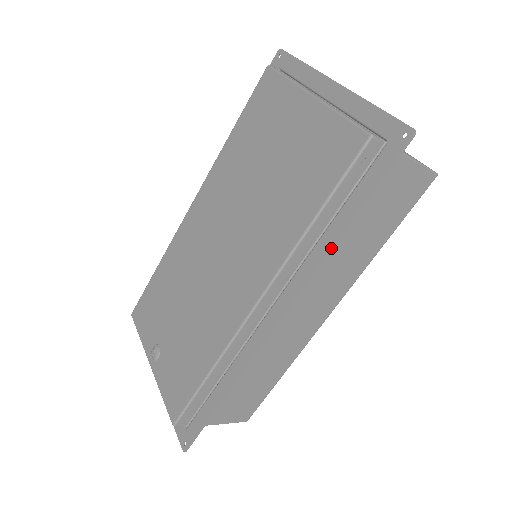
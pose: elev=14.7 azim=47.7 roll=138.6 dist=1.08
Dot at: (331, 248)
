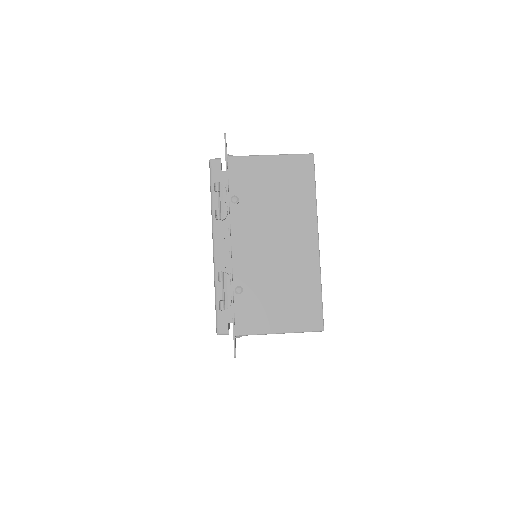
Dot at: occluded
